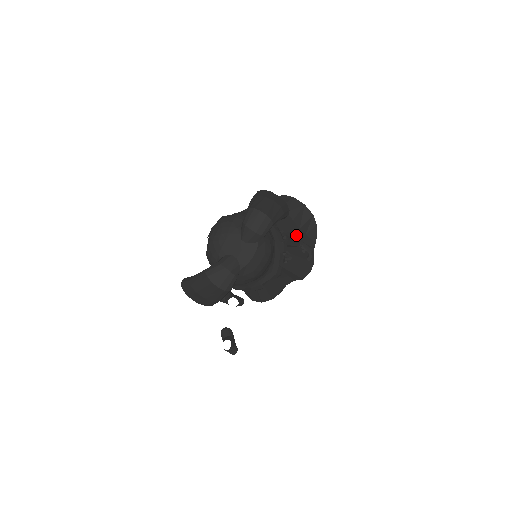
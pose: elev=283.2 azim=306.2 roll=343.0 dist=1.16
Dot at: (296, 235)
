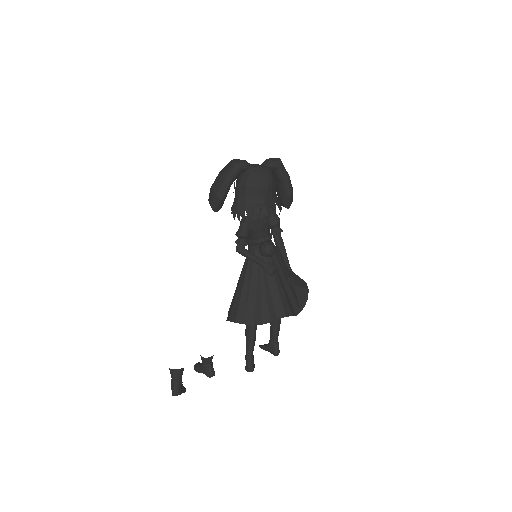
Dot at: occluded
